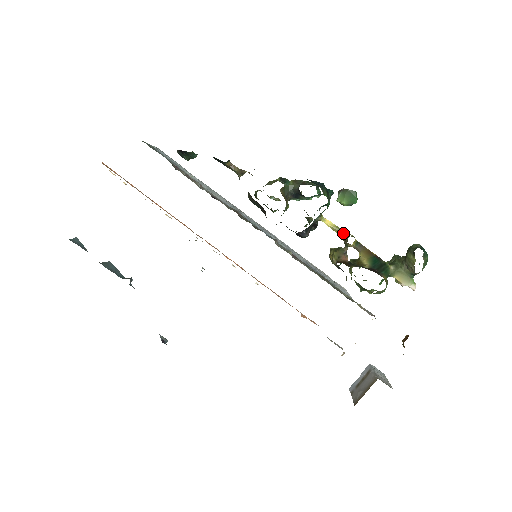
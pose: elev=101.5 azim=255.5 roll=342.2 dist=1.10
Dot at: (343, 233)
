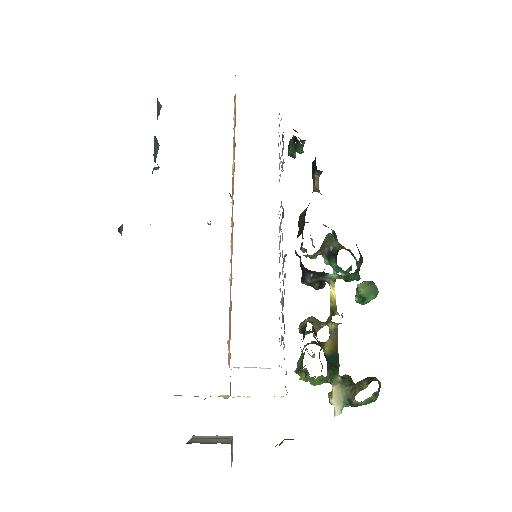
Dot at: (335, 310)
